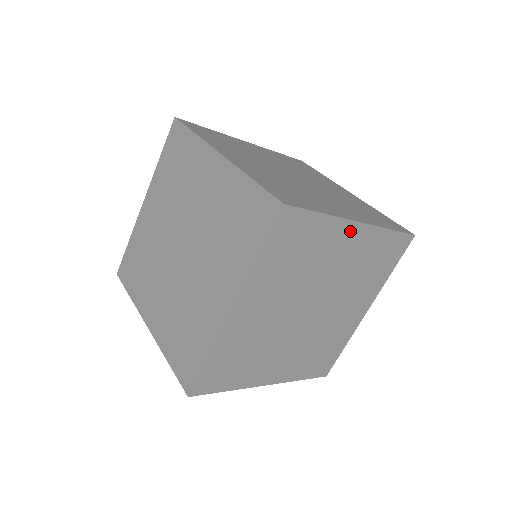
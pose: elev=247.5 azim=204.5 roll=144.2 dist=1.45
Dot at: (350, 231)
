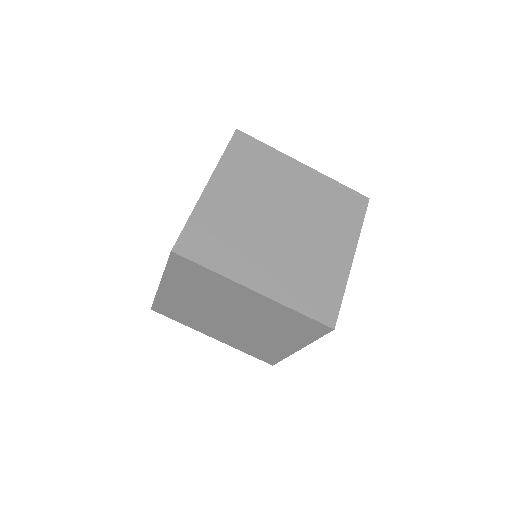
Dot at: (246, 292)
